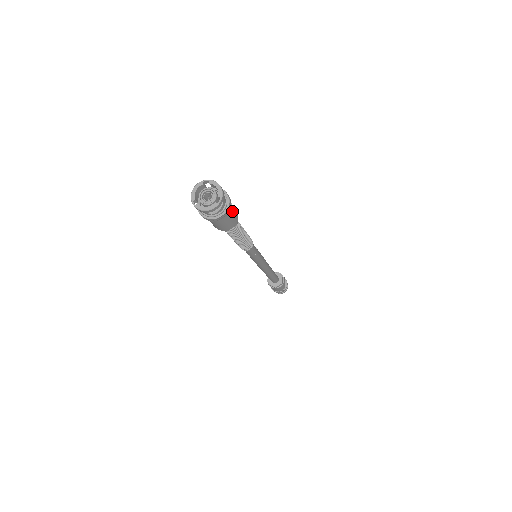
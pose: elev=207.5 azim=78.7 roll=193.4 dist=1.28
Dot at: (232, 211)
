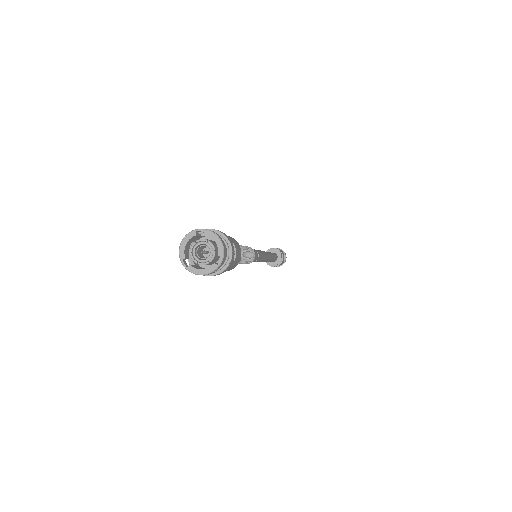
Dot at: occluded
